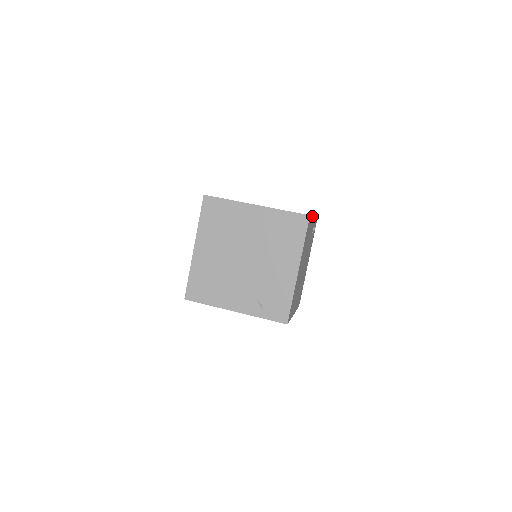
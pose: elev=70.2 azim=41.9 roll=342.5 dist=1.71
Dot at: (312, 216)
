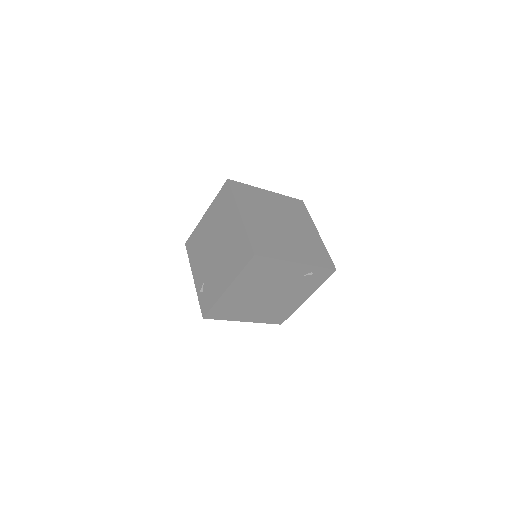
Dot at: (280, 259)
